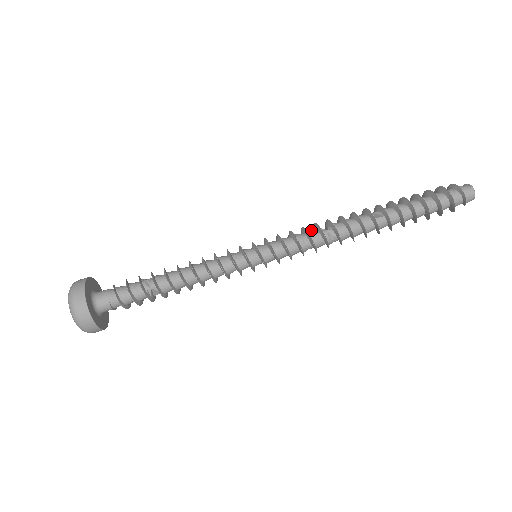
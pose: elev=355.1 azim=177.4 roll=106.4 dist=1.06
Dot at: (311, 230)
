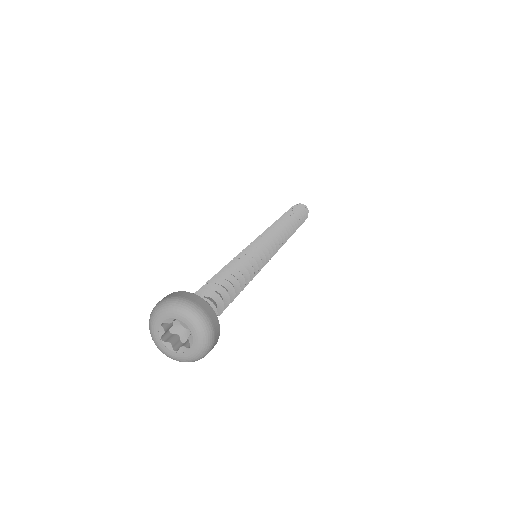
Dot at: (271, 233)
